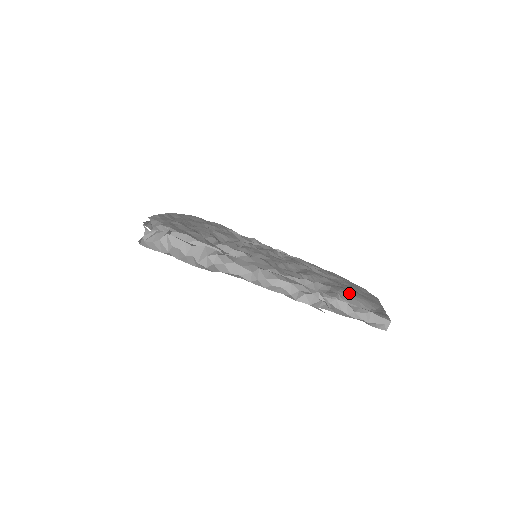
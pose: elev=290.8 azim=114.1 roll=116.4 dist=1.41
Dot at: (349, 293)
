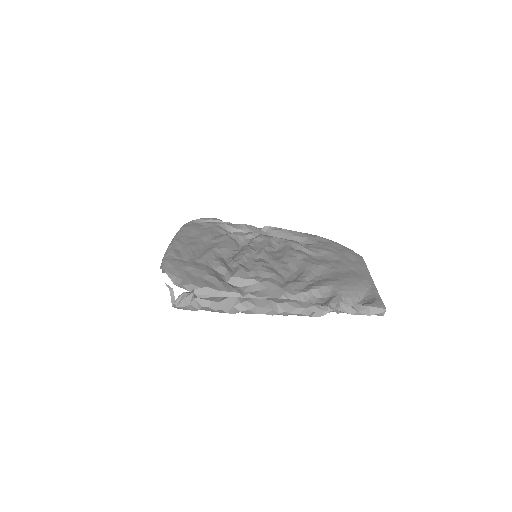
Dot at: (347, 286)
